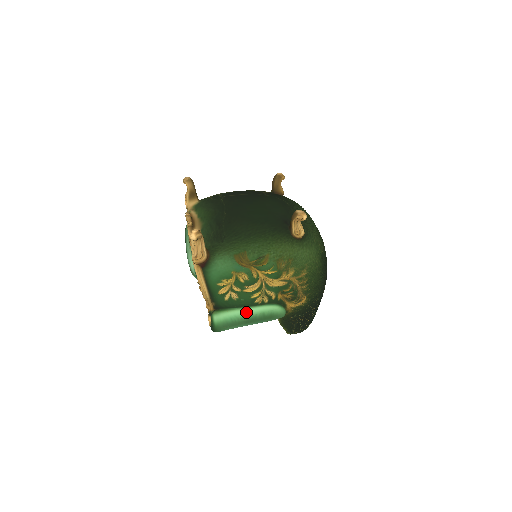
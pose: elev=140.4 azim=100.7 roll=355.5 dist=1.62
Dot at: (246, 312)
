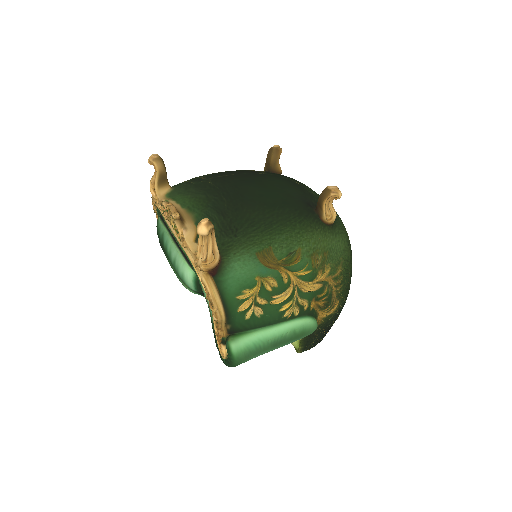
Dot at: (273, 332)
